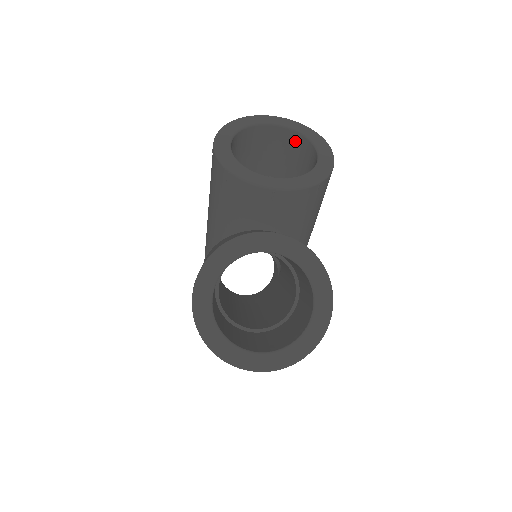
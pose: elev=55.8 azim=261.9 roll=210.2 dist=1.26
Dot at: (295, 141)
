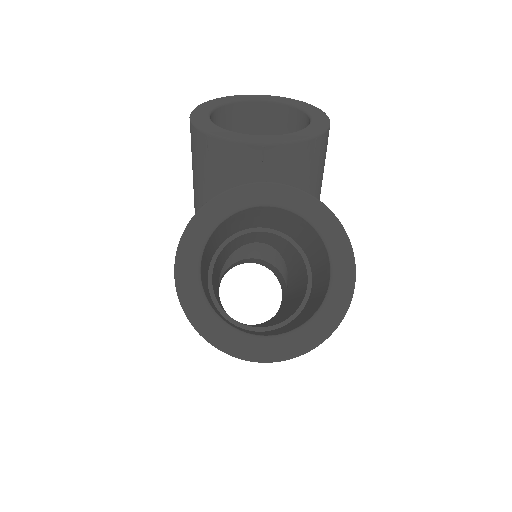
Dot at: (283, 116)
